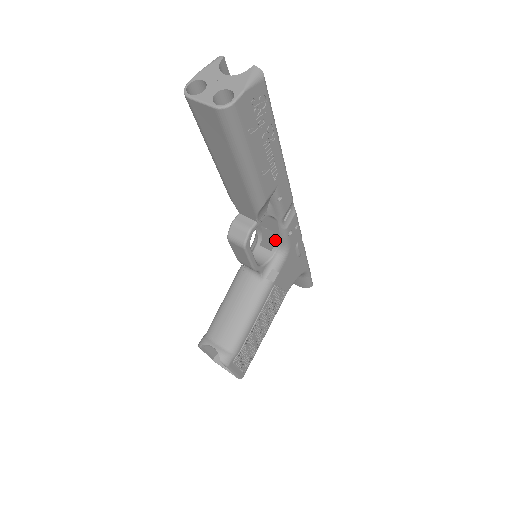
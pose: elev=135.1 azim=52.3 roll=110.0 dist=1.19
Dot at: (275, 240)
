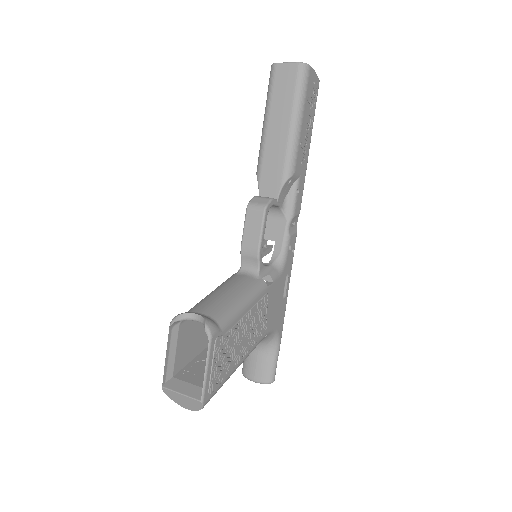
Dot at: (274, 253)
